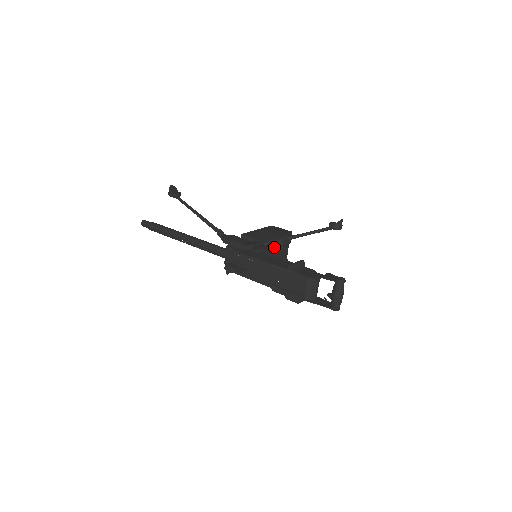
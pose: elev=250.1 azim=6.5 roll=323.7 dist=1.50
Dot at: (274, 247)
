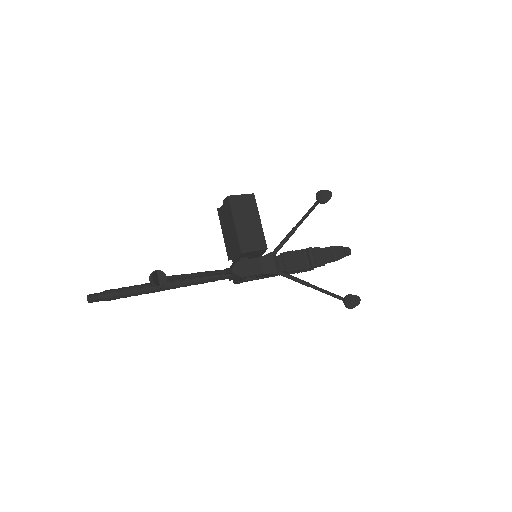
Dot at: occluded
